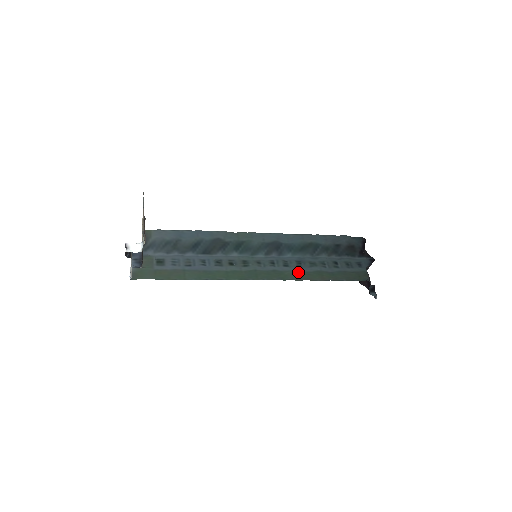
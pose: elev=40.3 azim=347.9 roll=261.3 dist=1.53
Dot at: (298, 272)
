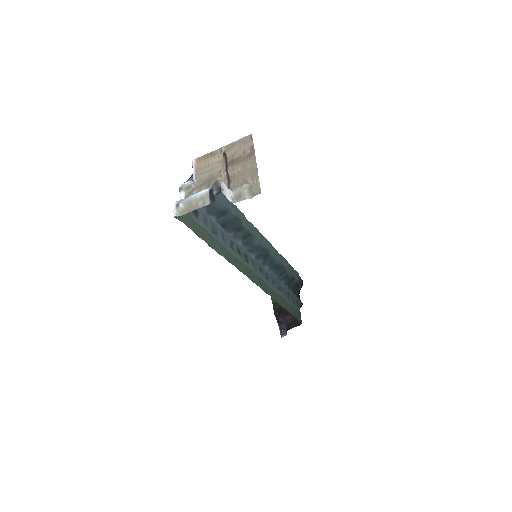
Dot at: (272, 290)
